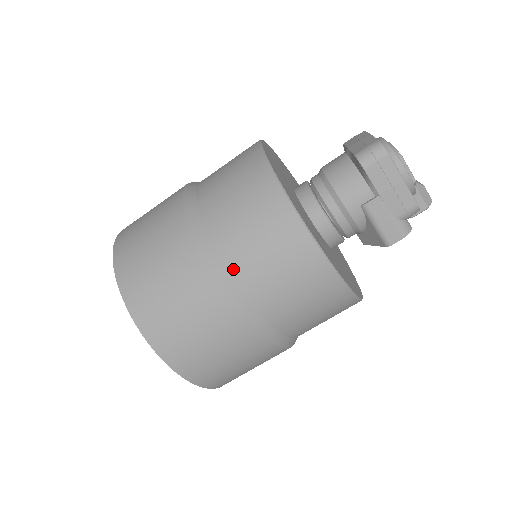
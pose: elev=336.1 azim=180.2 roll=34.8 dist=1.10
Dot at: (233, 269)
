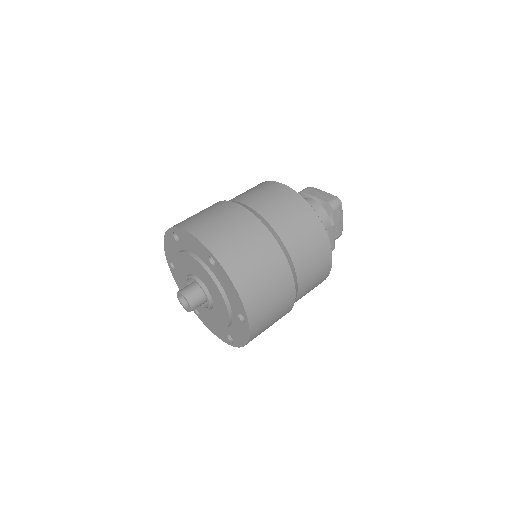
Dot at: (295, 262)
